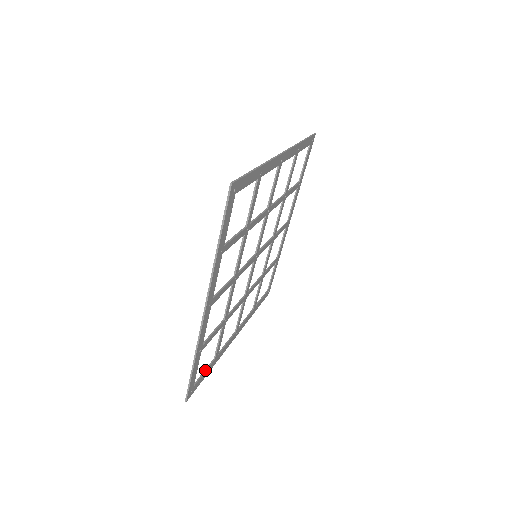
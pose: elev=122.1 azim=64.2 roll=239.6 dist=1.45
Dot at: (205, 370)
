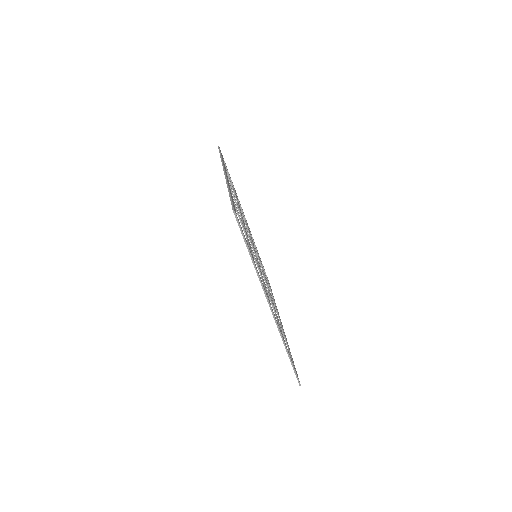
Dot at: (291, 357)
